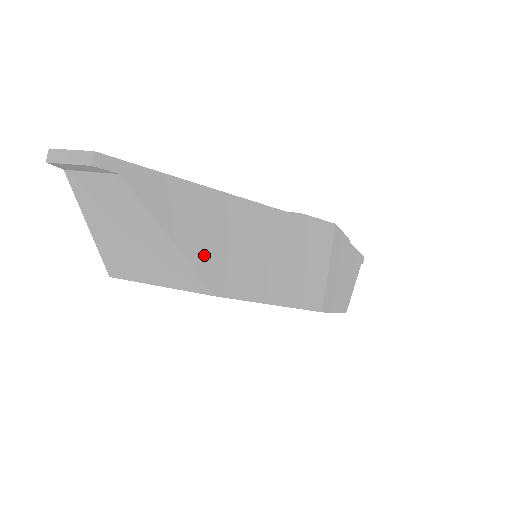
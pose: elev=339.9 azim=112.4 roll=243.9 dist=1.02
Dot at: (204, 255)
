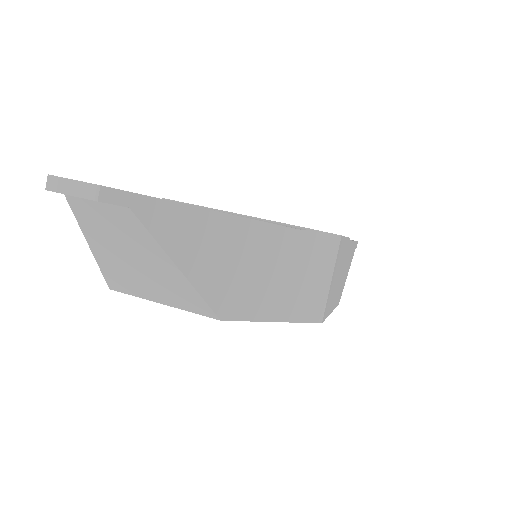
Dot at: (212, 281)
